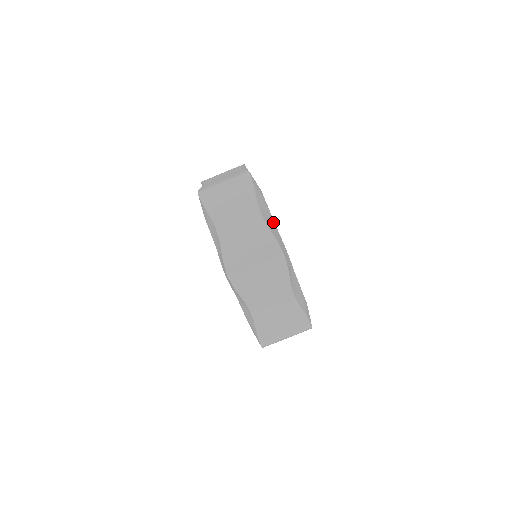
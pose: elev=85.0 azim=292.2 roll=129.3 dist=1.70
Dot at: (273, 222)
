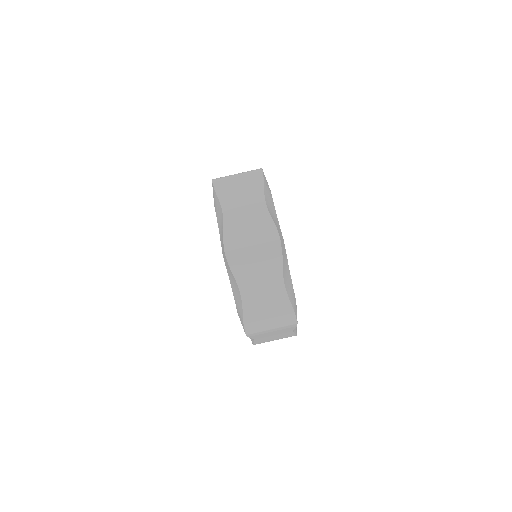
Dot at: occluded
